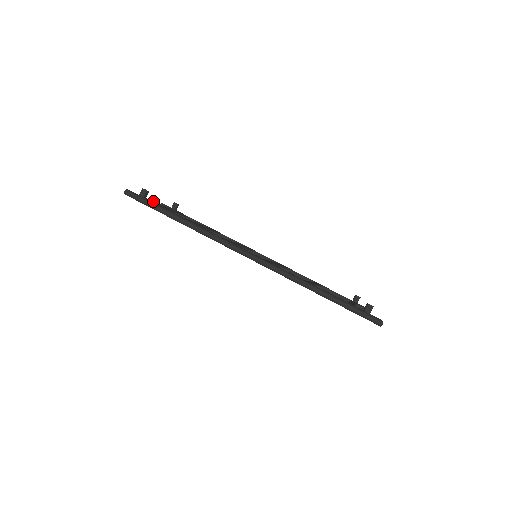
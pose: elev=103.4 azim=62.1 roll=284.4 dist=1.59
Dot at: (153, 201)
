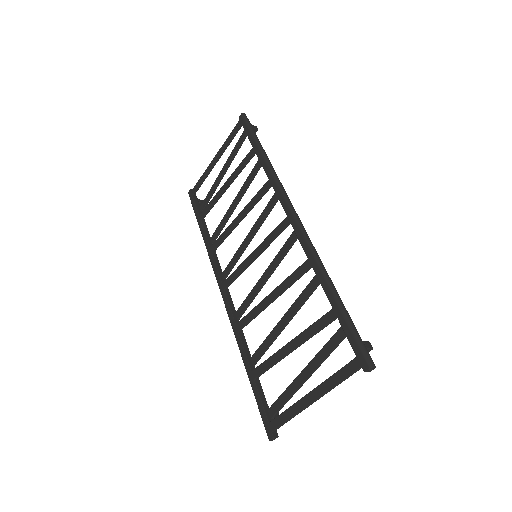
Dot at: (235, 149)
